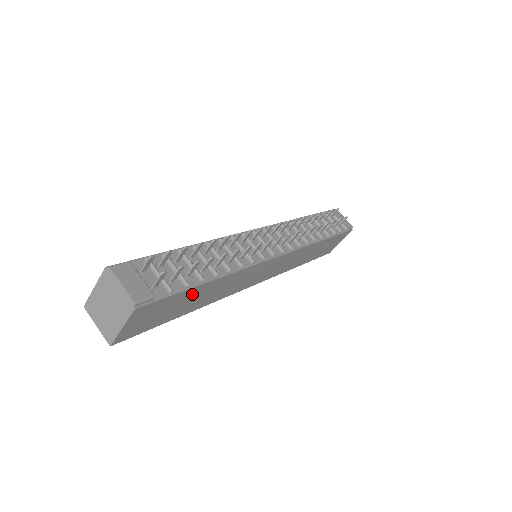
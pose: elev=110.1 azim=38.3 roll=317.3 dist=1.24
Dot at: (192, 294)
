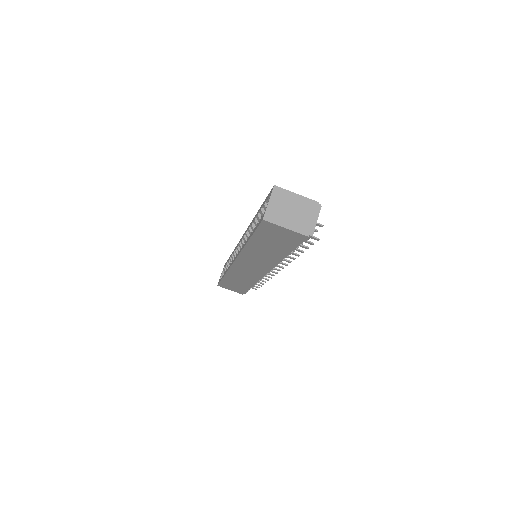
Dot at: (281, 249)
